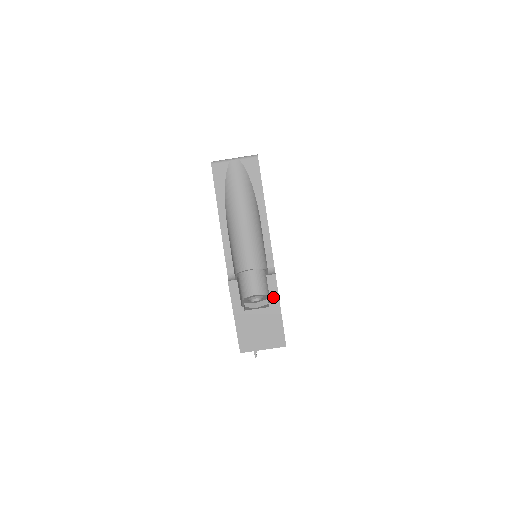
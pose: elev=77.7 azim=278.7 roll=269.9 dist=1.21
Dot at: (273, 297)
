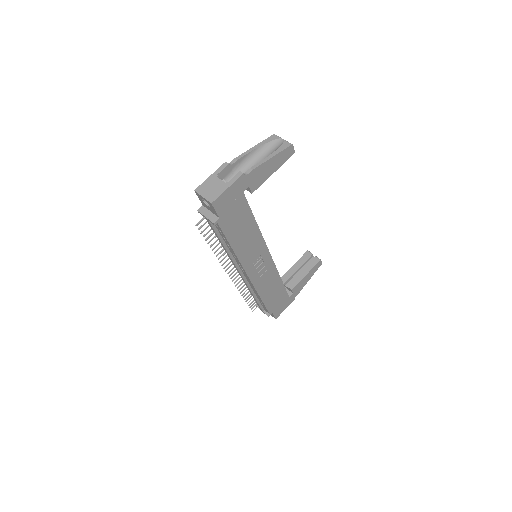
Dot at: (232, 181)
